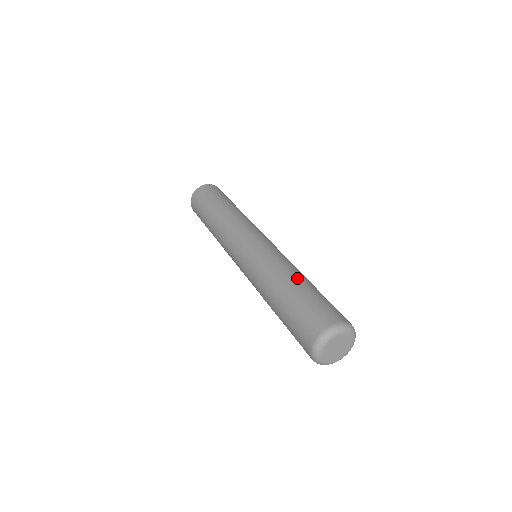
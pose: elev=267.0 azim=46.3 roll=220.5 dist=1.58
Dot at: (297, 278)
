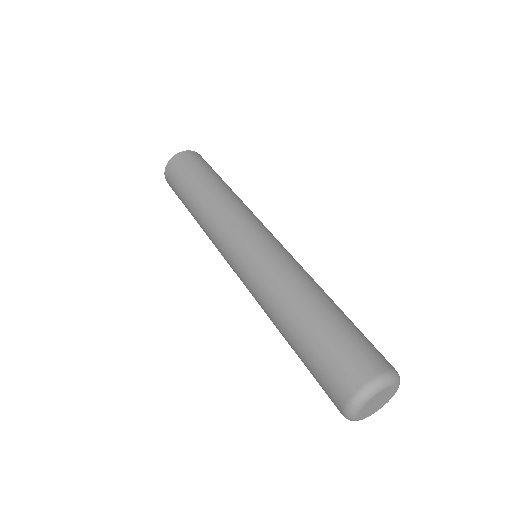
Dot at: (307, 305)
